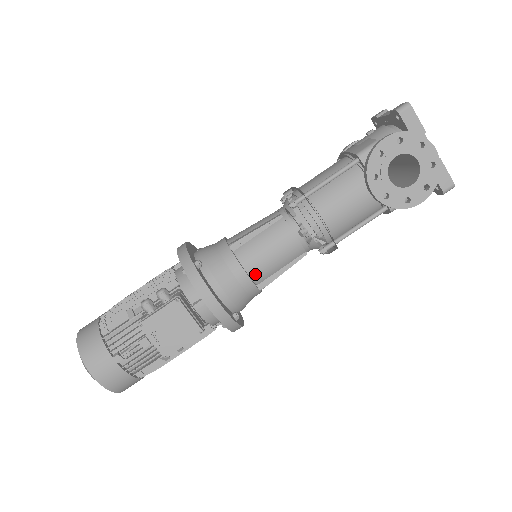
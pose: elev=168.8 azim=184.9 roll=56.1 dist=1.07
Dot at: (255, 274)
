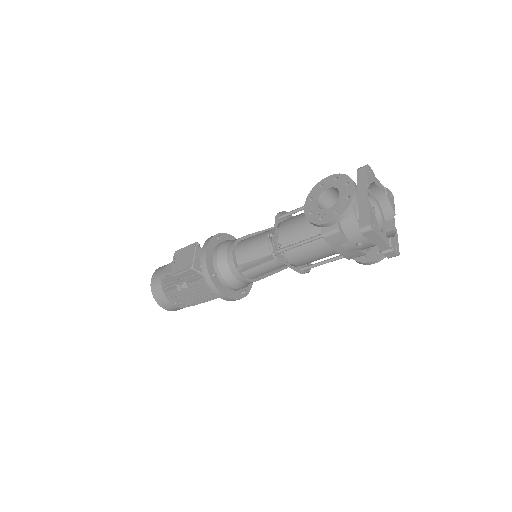
Dot at: (238, 255)
